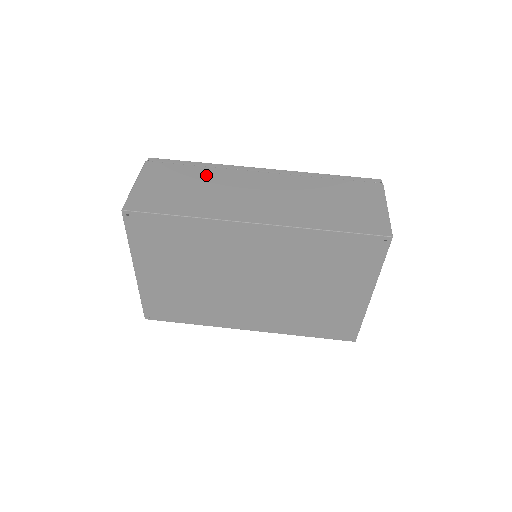
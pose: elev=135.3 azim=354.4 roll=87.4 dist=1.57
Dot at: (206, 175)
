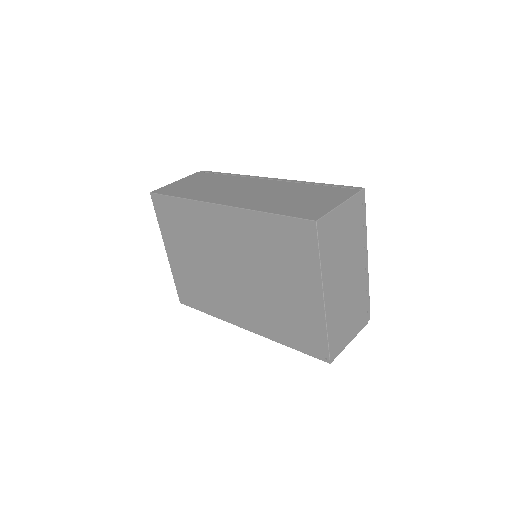
Dot at: (224, 179)
